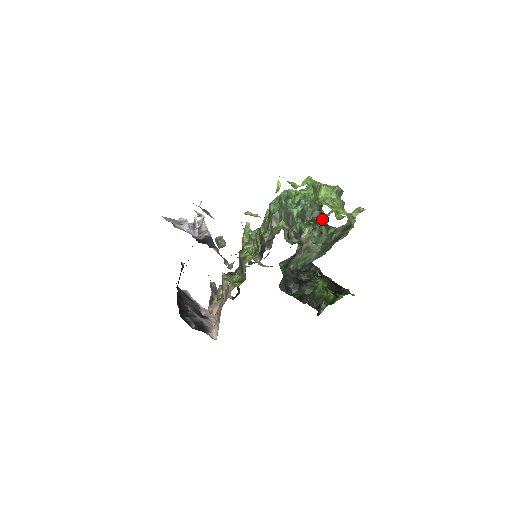
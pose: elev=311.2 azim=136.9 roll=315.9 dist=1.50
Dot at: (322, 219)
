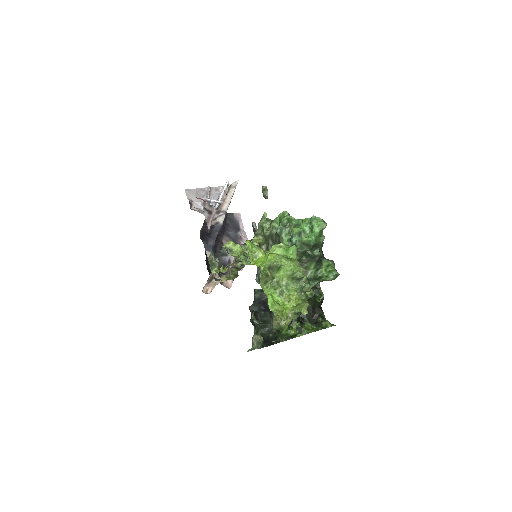
Dot at: (312, 260)
